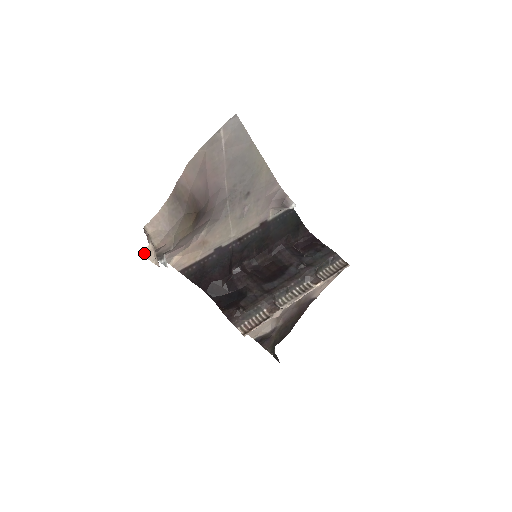
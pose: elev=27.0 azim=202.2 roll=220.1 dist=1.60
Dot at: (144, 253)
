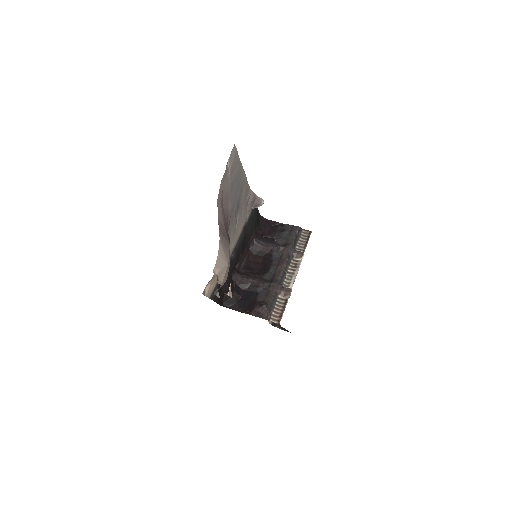
Dot at: (229, 292)
